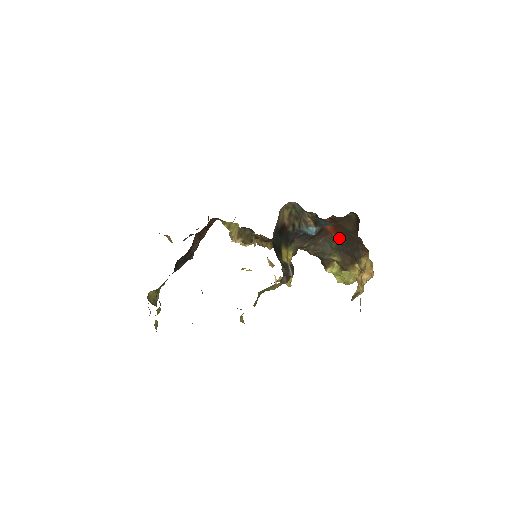
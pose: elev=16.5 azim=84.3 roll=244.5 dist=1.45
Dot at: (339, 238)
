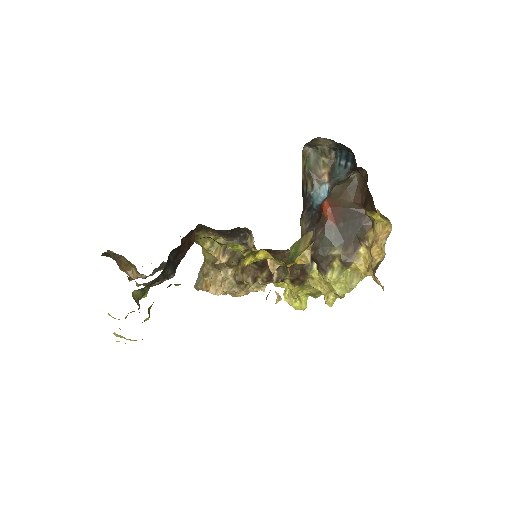
Dot at: (337, 225)
